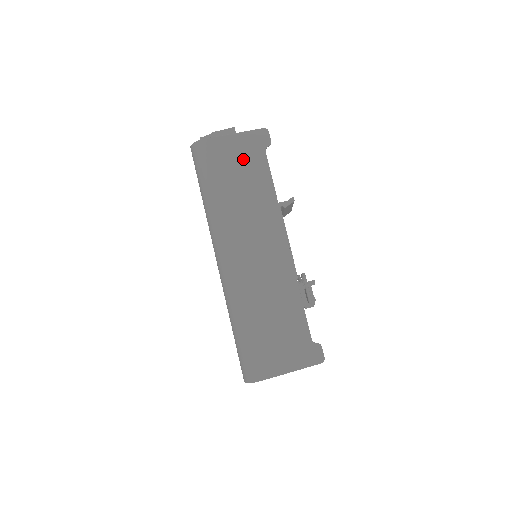
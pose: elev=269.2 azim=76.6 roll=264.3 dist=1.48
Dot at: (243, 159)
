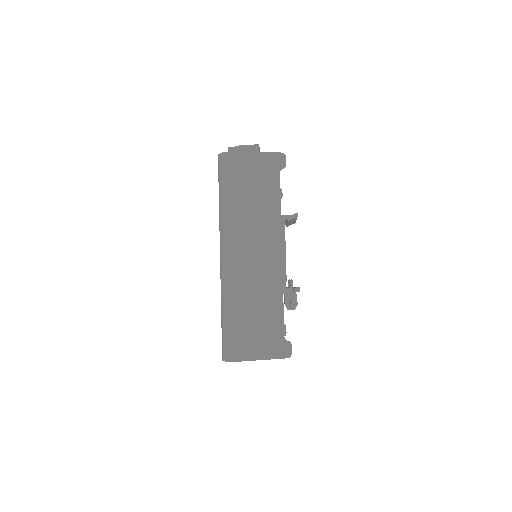
Dot at: (259, 175)
